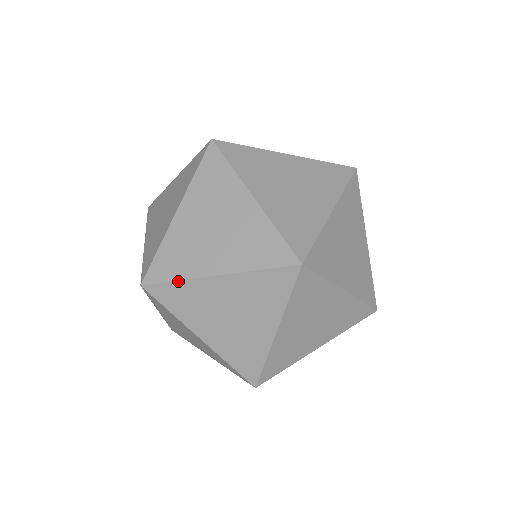
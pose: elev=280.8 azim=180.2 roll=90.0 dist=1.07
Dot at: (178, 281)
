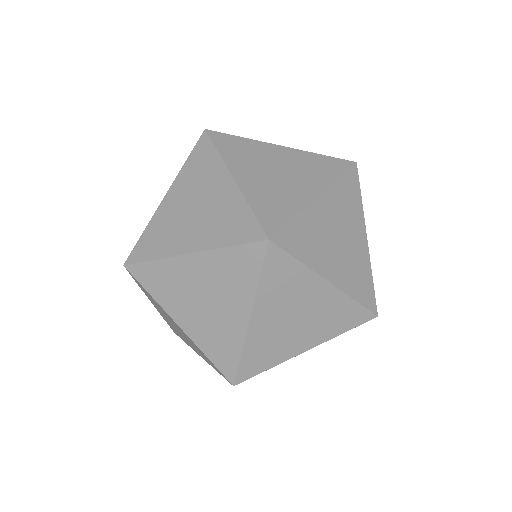
Dot at: occluded
